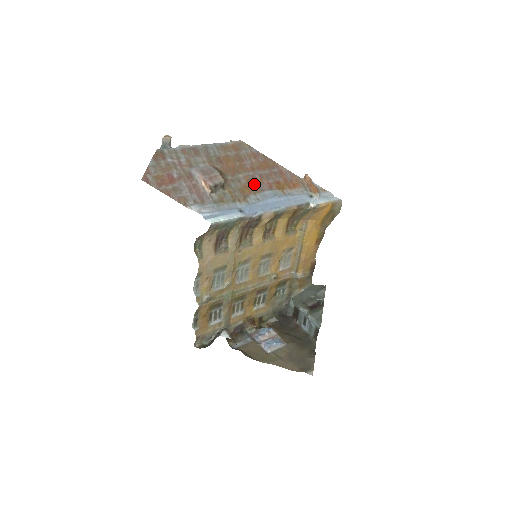
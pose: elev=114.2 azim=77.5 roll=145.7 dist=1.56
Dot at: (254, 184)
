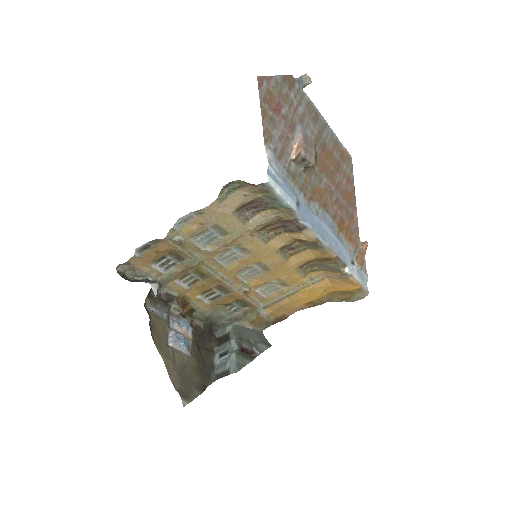
Dot at: (327, 198)
